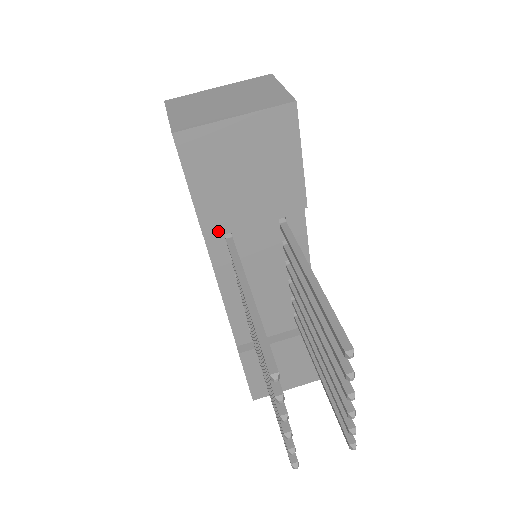
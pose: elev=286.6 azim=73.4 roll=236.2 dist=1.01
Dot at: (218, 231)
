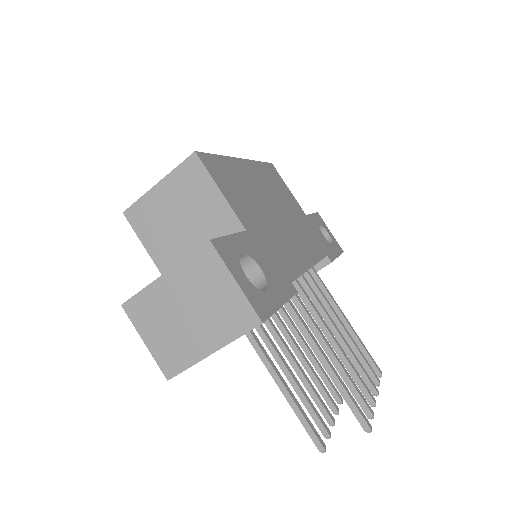
Dot at: occluded
